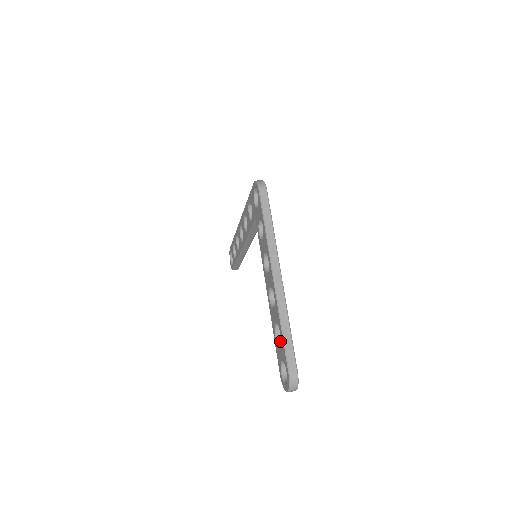
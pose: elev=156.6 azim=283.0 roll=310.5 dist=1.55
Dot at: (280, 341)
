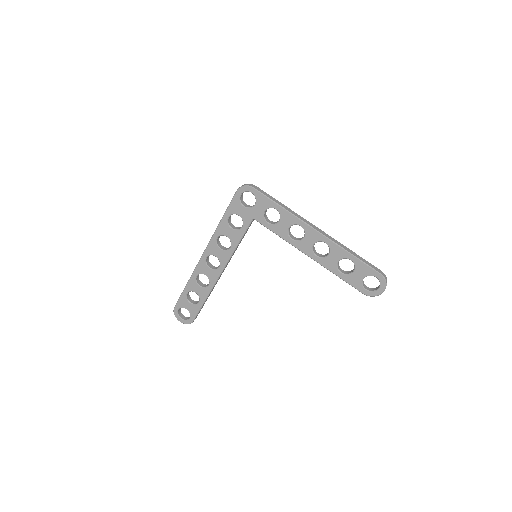
Dot at: (347, 273)
